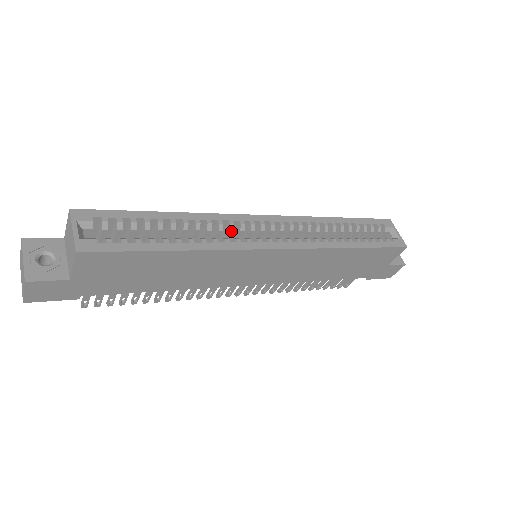
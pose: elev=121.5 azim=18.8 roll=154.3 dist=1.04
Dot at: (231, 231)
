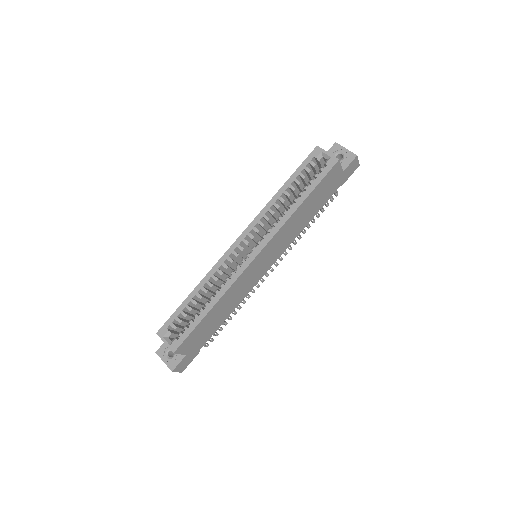
Dot at: (227, 268)
